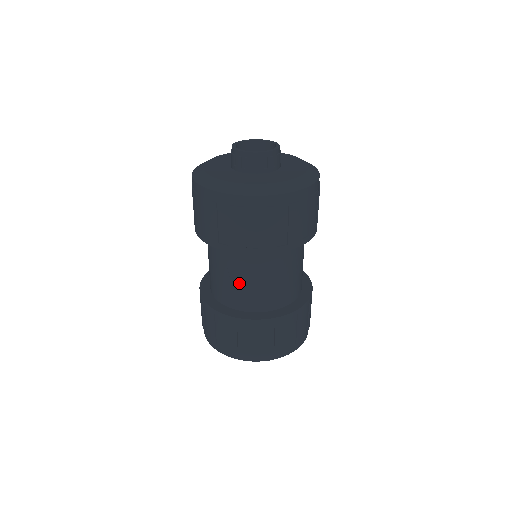
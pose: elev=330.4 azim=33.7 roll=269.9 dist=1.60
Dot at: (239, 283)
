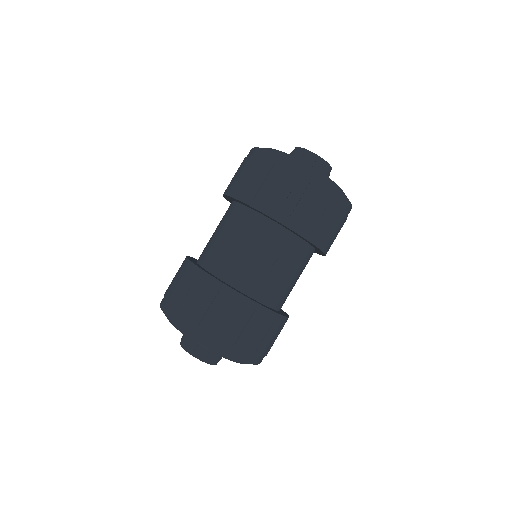
Dot at: (282, 275)
